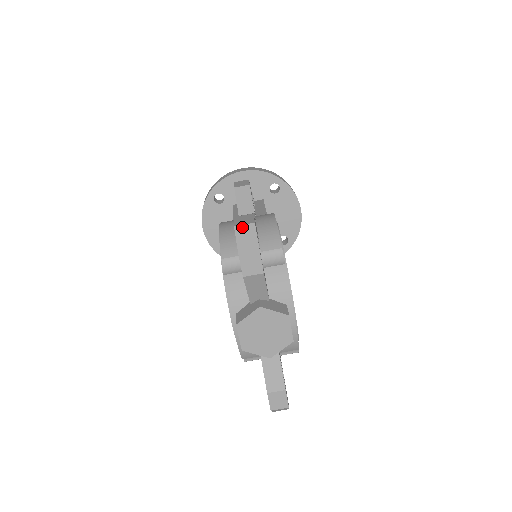
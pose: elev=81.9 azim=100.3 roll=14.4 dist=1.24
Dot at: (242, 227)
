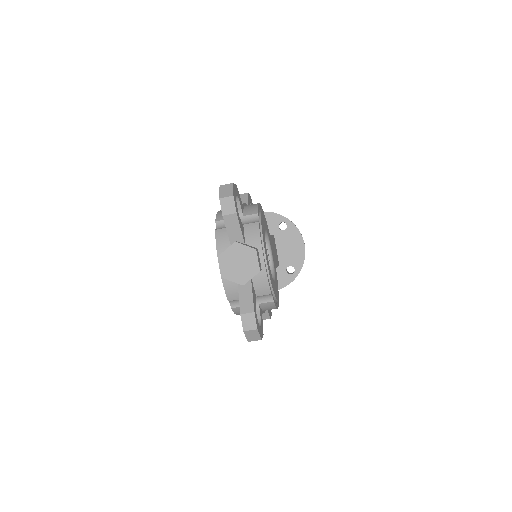
Dot at: (225, 185)
